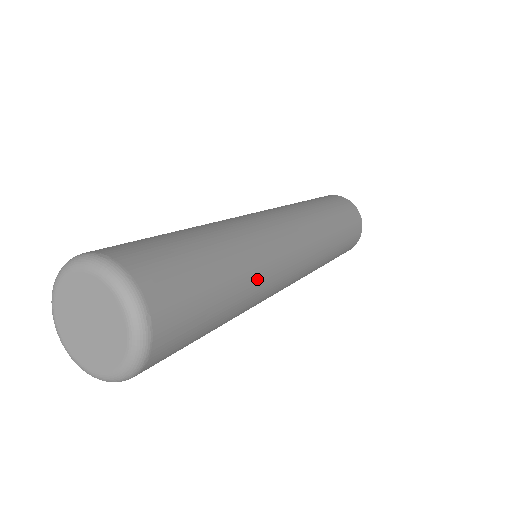
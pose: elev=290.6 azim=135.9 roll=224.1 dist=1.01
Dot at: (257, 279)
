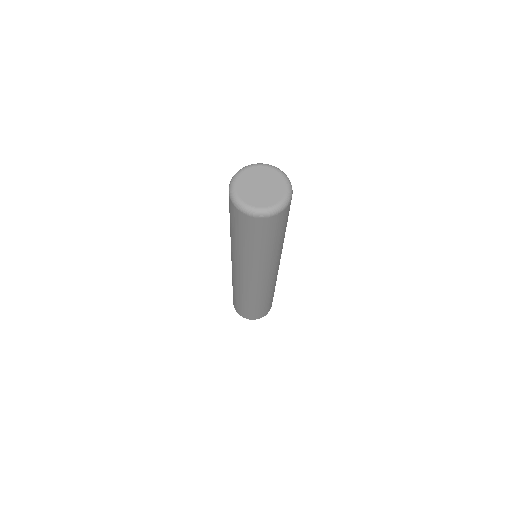
Dot at: (279, 250)
